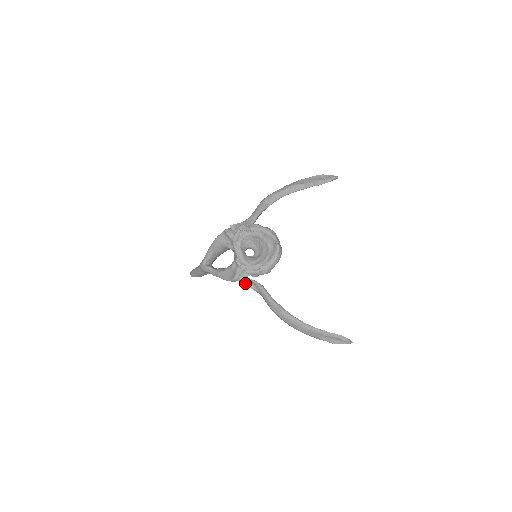
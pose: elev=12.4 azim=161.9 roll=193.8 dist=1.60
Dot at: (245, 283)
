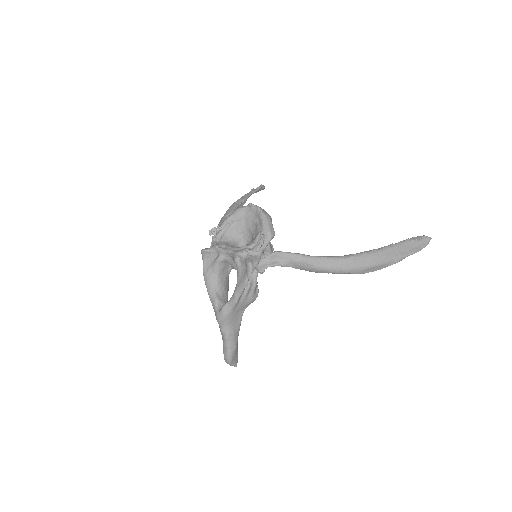
Dot at: (266, 266)
